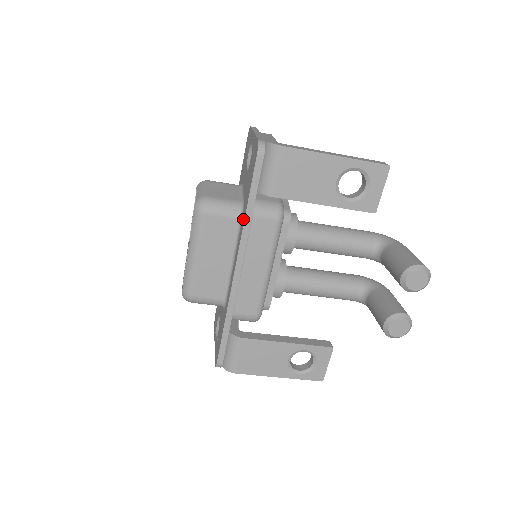
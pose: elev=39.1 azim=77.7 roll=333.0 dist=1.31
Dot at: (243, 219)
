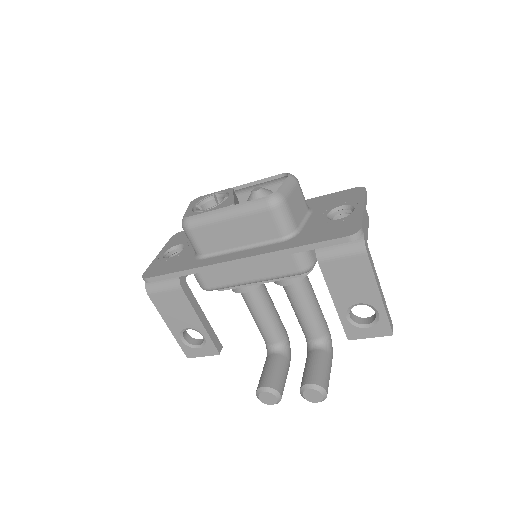
Dot at: (285, 245)
